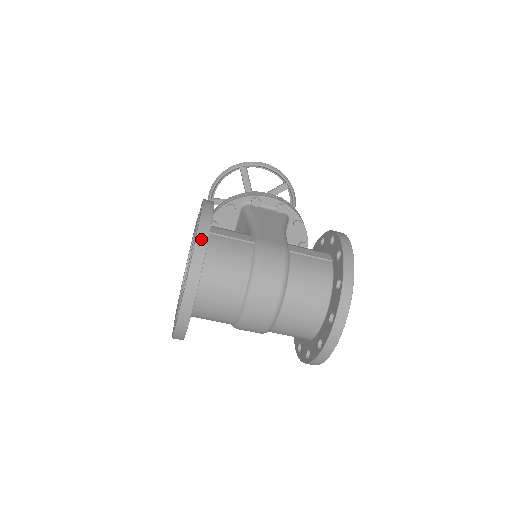
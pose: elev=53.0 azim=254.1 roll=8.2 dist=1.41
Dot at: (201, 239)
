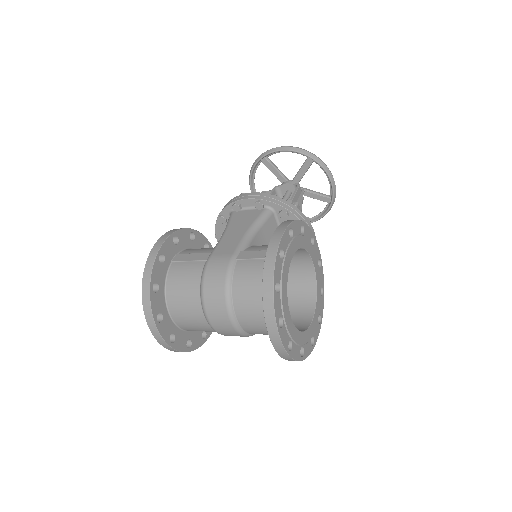
Dot at: (146, 277)
